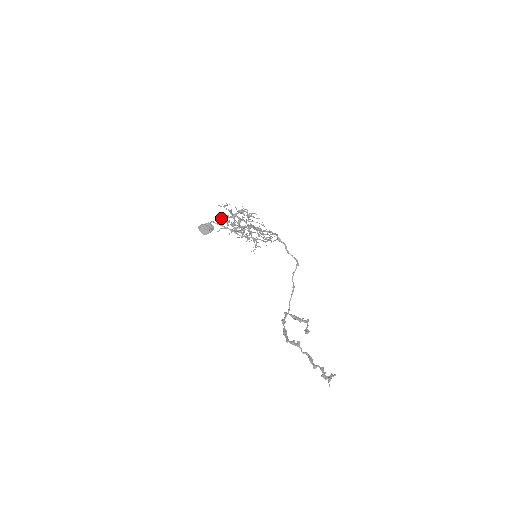
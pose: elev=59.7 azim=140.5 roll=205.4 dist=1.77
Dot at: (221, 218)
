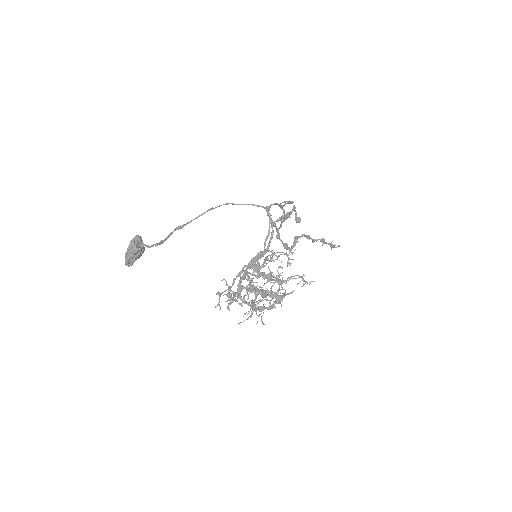
Dot at: occluded
